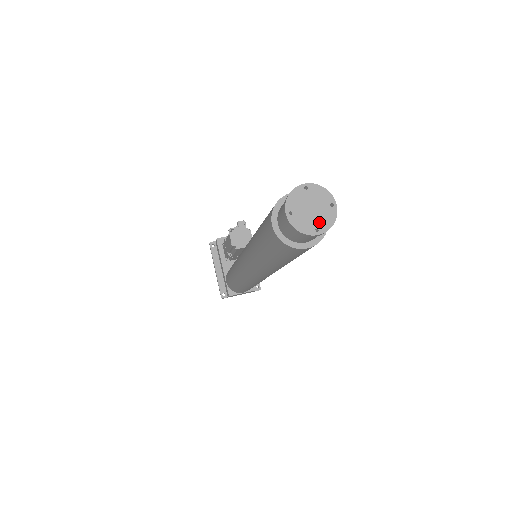
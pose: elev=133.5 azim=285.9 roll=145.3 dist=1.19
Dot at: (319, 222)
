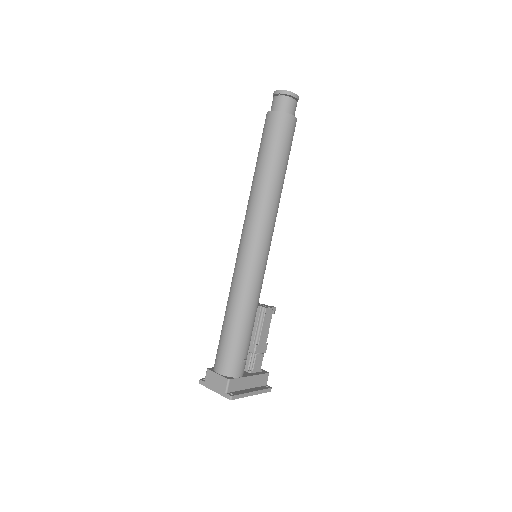
Dot at: (284, 92)
